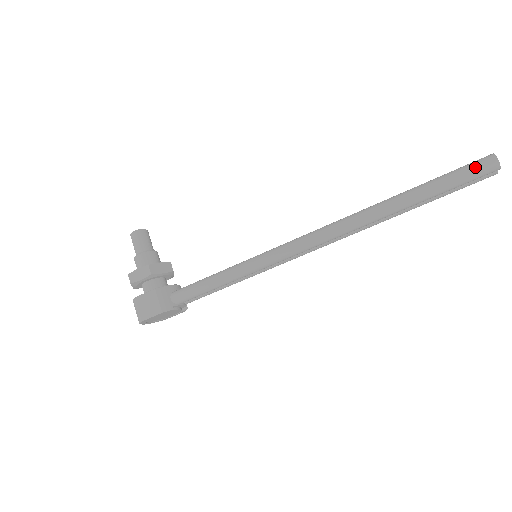
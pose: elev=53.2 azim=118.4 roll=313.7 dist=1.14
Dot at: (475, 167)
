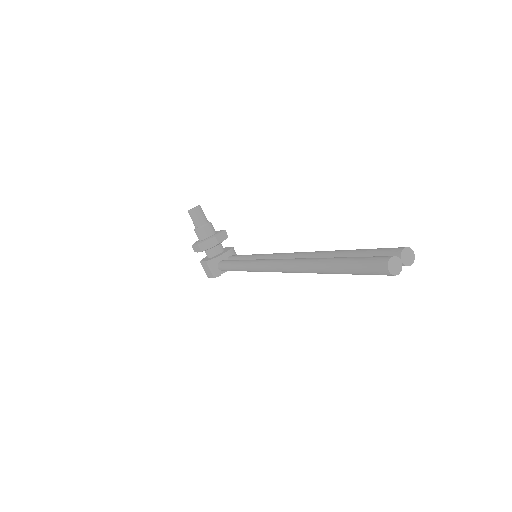
Dot at: (371, 269)
